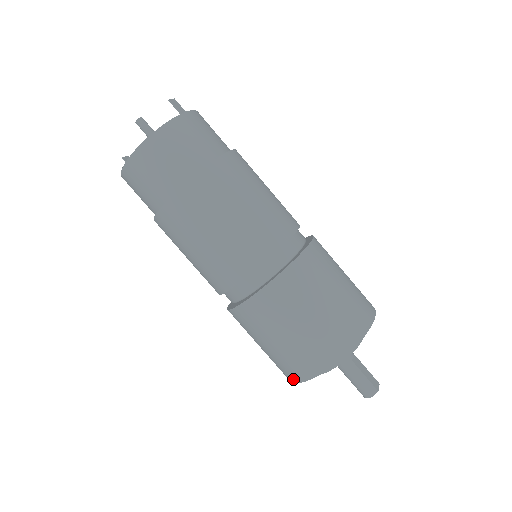
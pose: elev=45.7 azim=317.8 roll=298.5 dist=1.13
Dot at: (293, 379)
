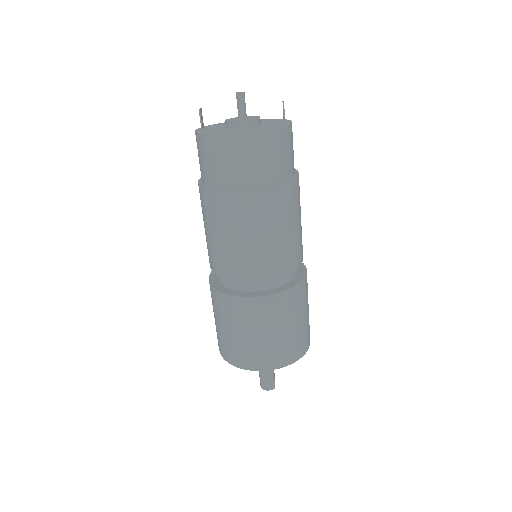
Dot at: (237, 364)
